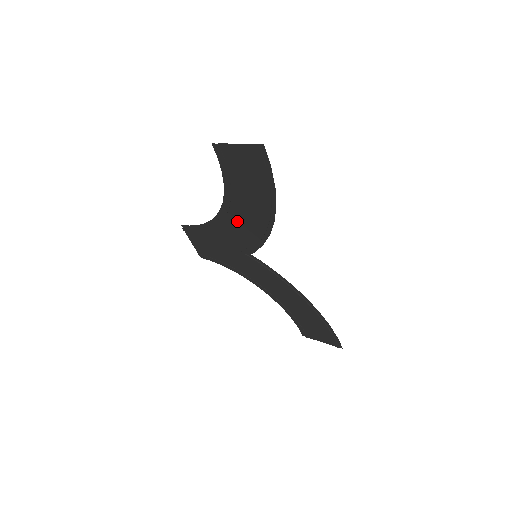
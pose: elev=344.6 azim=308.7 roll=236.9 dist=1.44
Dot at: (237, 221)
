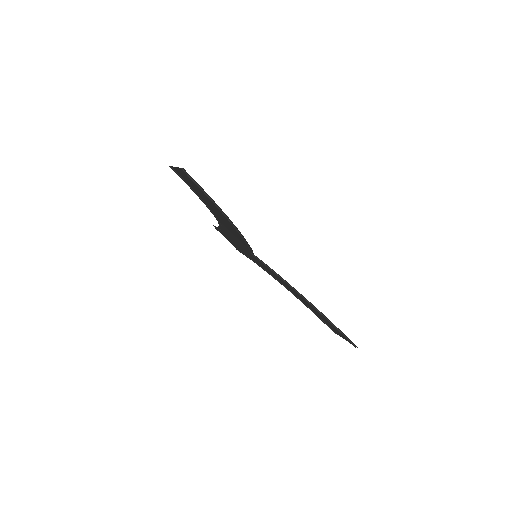
Dot at: (226, 226)
